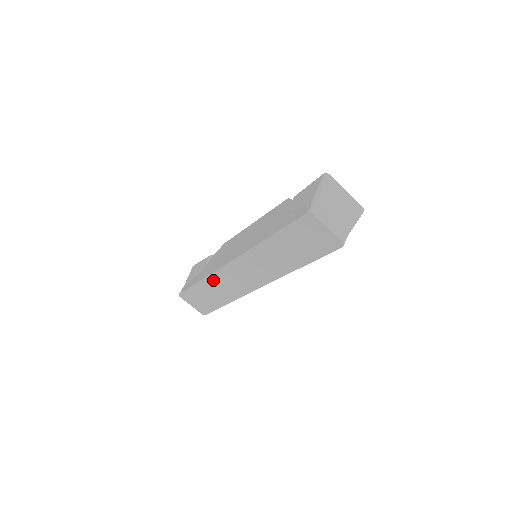
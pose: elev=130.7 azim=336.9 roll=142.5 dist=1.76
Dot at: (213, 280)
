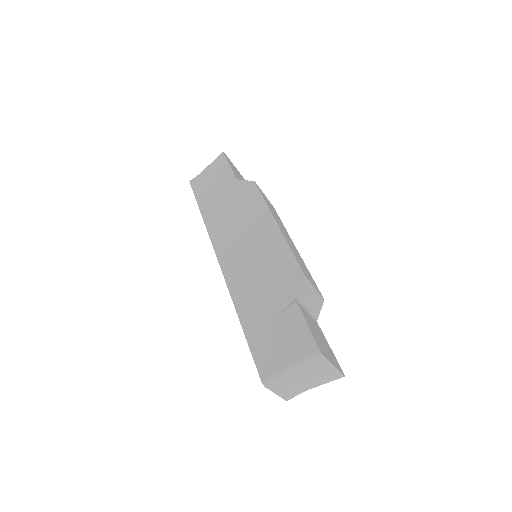
Dot at: occluded
